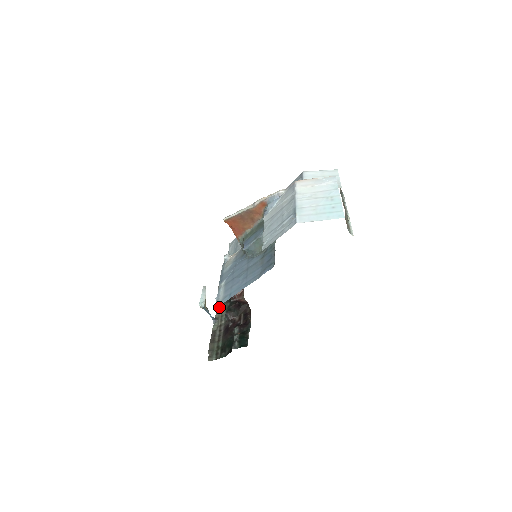
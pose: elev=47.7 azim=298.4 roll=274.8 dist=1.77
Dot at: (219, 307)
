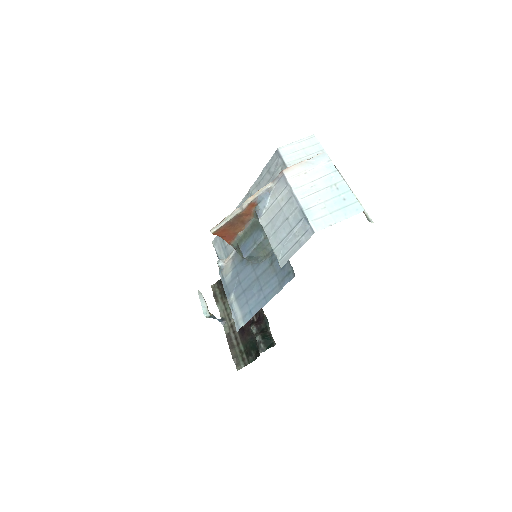
Dot at: (220, 305)
